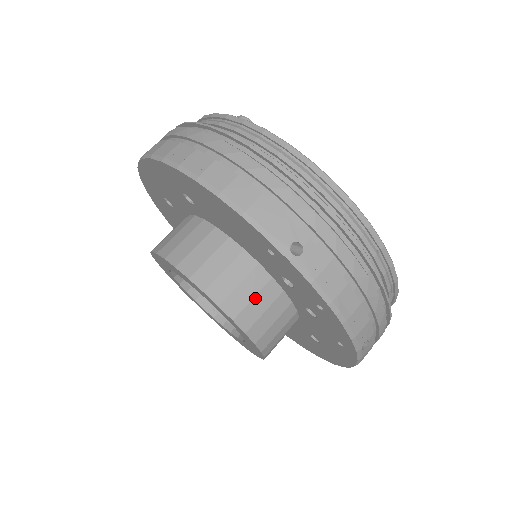
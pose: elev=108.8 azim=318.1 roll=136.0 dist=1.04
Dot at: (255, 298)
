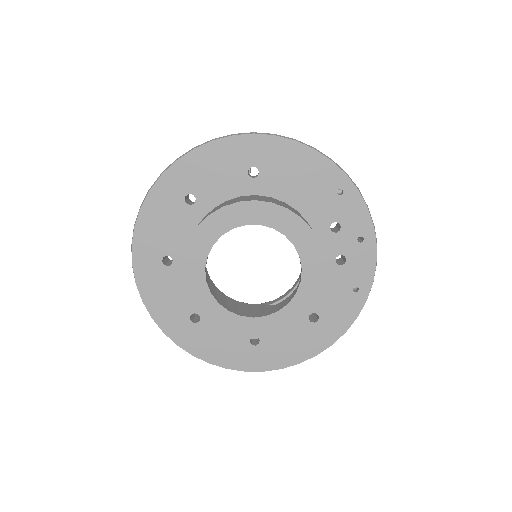
Dot at: occluded
